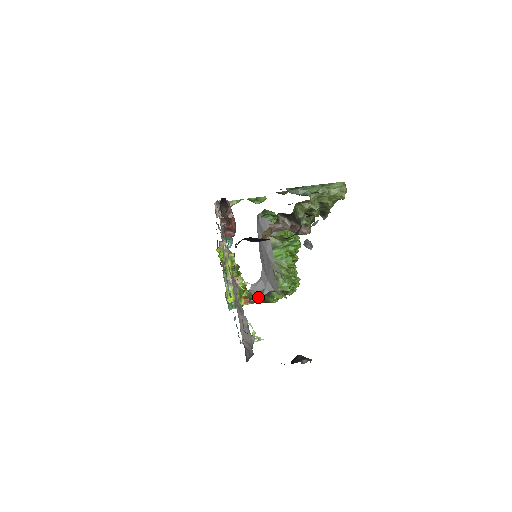
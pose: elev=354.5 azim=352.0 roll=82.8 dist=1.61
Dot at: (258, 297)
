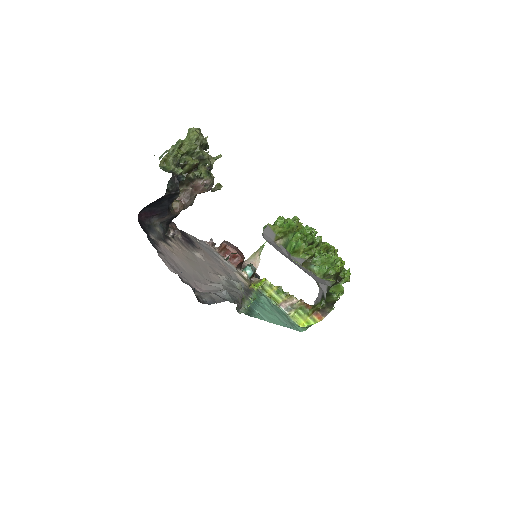
Dot at: (321, 303)
